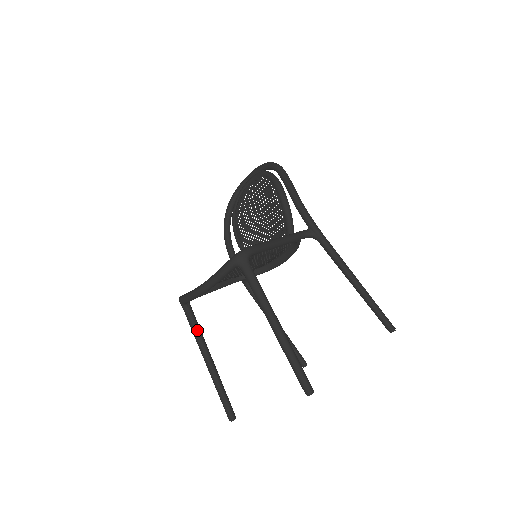
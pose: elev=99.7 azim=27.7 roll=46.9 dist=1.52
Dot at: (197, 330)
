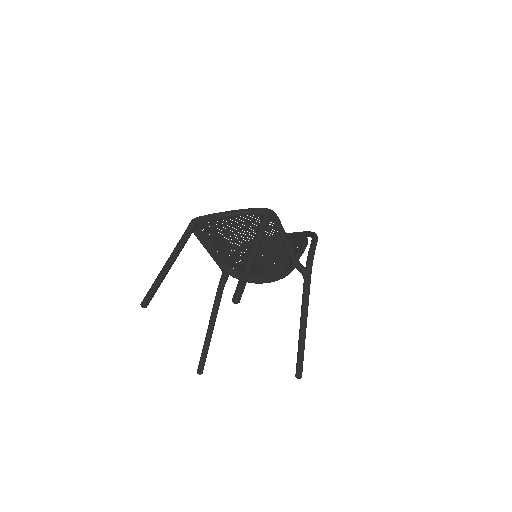
Dot at: (183, 242)
